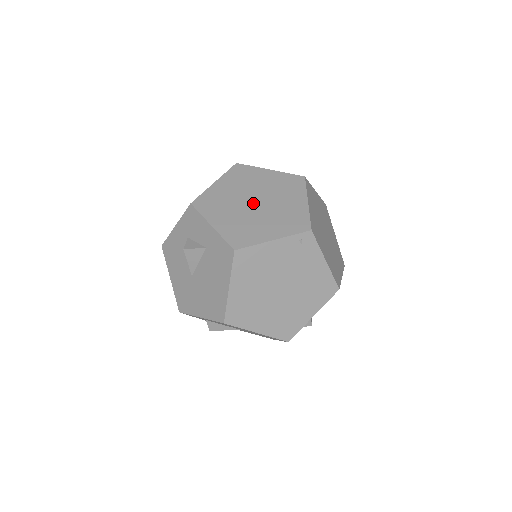
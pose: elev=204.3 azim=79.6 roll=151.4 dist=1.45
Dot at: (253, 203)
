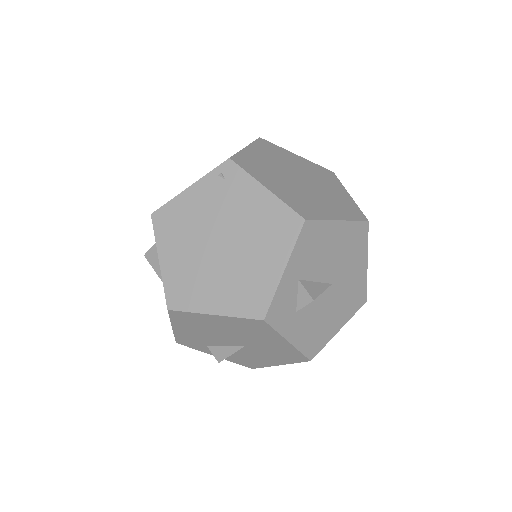
Dot at: occluded
